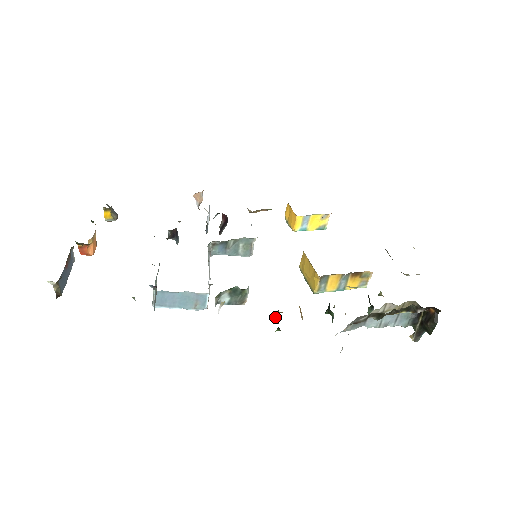
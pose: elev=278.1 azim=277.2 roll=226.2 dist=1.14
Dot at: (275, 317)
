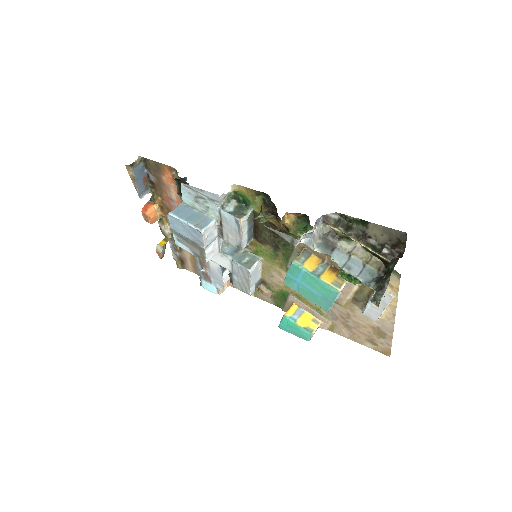
Dot at: occluded
